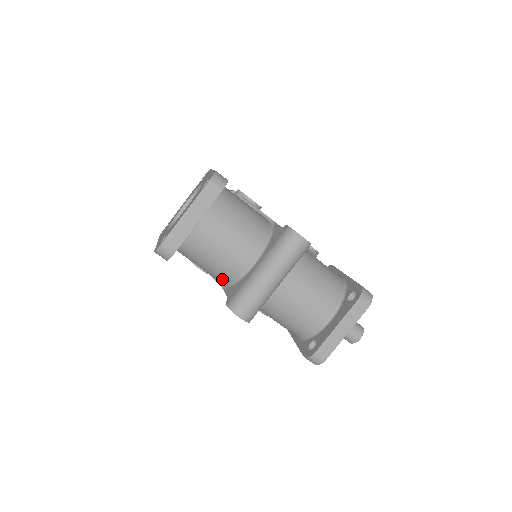
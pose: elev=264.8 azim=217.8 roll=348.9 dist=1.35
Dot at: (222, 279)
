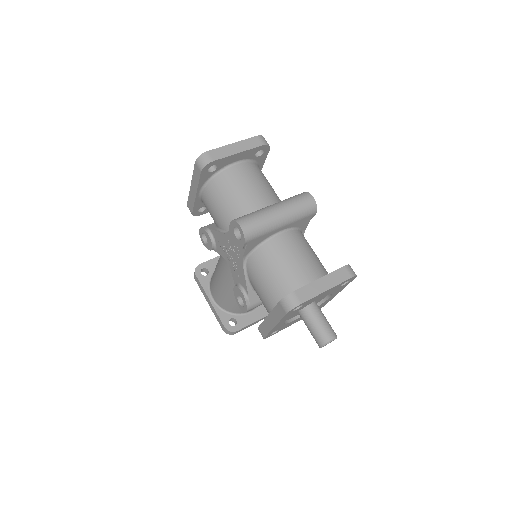
Dot at: (231, 220)
